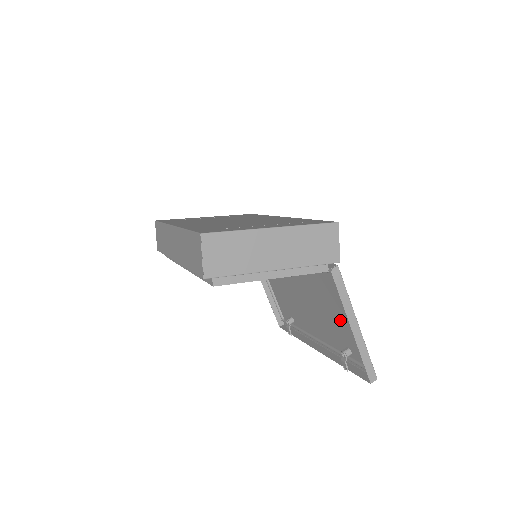
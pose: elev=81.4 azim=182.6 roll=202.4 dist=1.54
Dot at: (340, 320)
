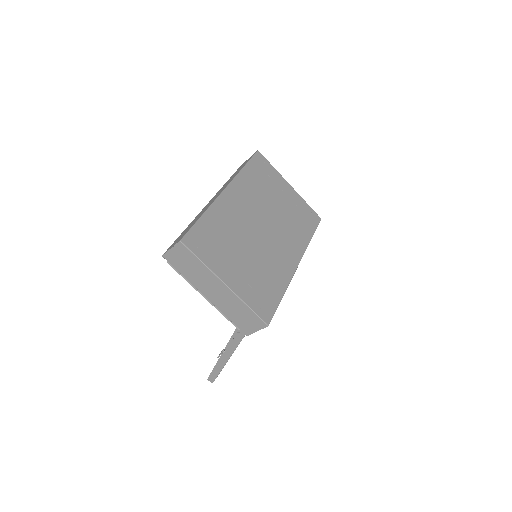
Dot at: occluded
